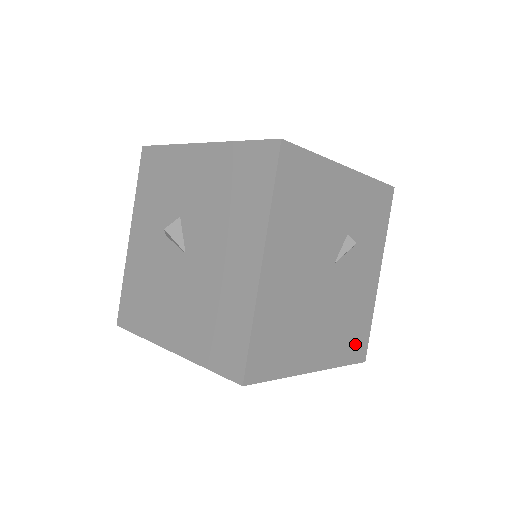
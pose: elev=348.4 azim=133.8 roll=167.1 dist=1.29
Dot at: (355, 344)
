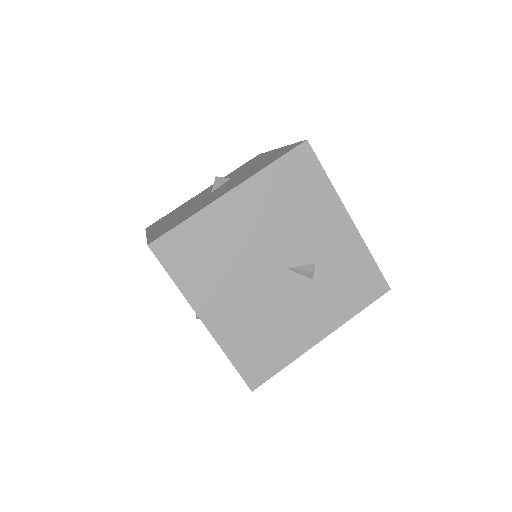
Dot at: (255, 360)
